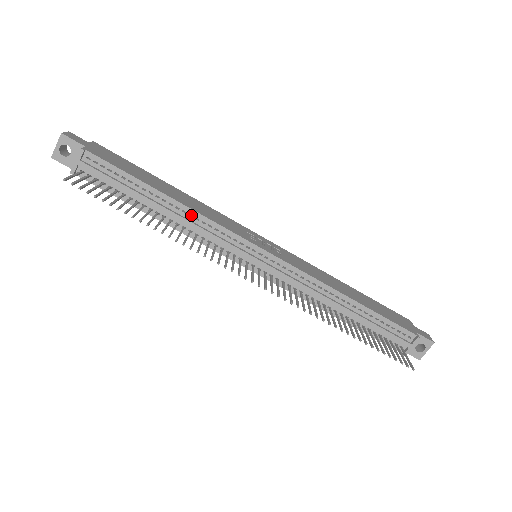
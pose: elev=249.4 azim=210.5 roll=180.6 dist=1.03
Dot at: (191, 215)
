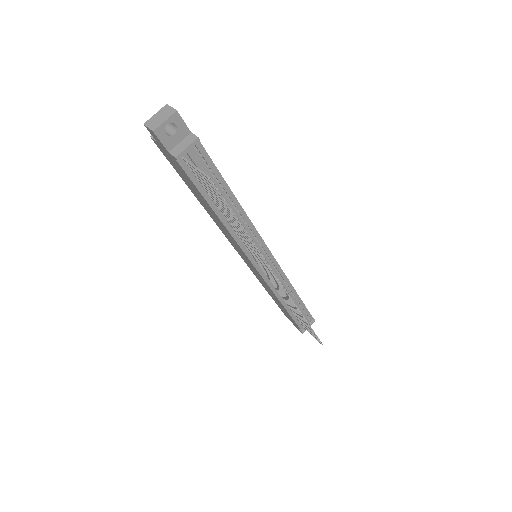
Dot at: (241, 218)
